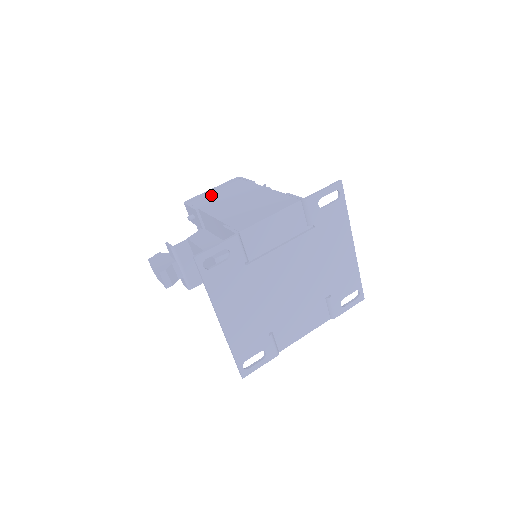
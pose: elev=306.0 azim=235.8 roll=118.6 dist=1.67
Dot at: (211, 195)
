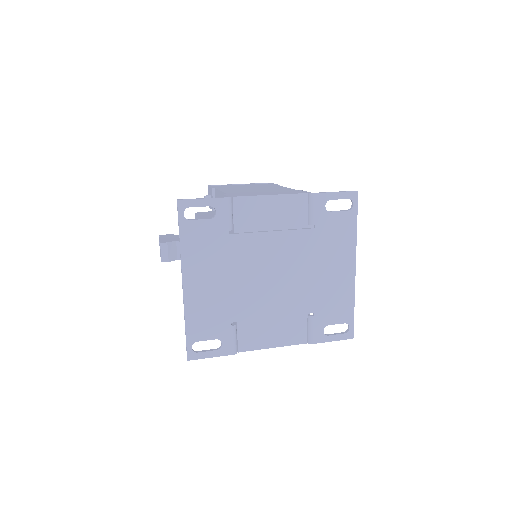
Dot at: (235, 185)
